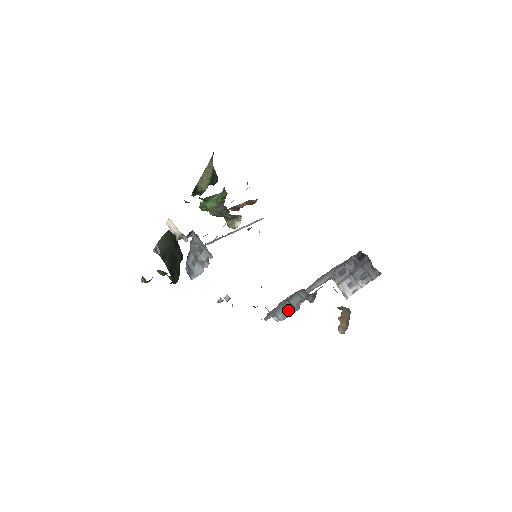
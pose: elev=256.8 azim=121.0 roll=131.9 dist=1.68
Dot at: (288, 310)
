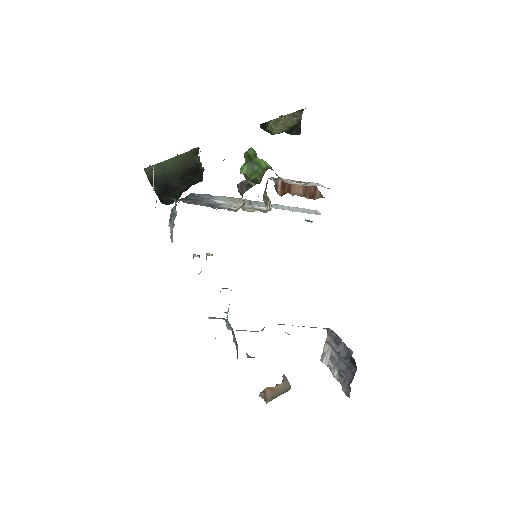
Dot at: occluded
